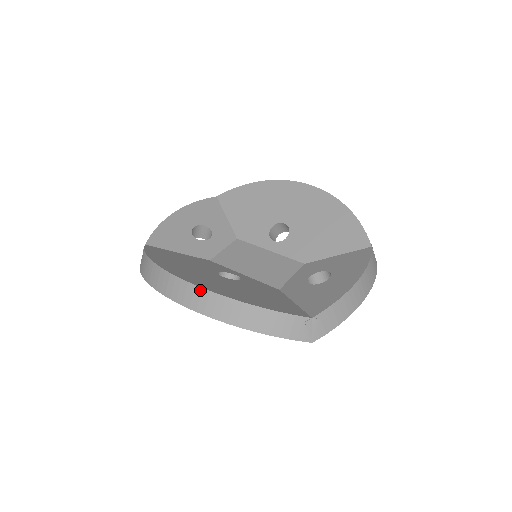
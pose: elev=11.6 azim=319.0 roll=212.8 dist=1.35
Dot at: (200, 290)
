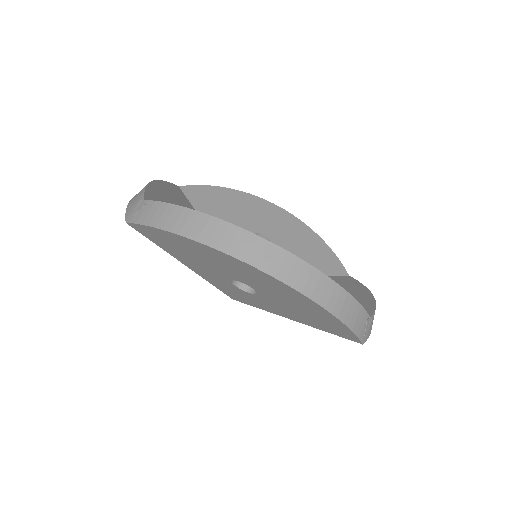
Dot at: (294, 258)
